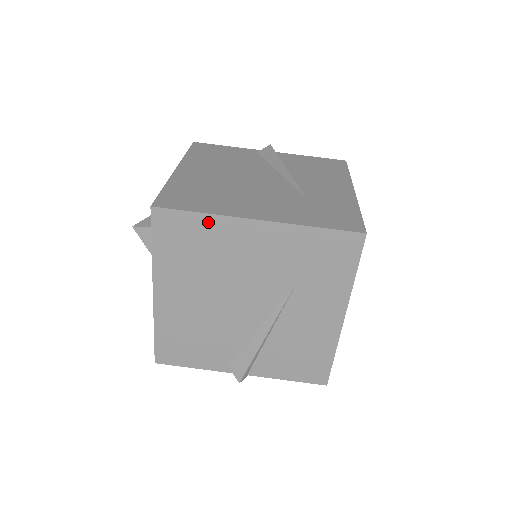
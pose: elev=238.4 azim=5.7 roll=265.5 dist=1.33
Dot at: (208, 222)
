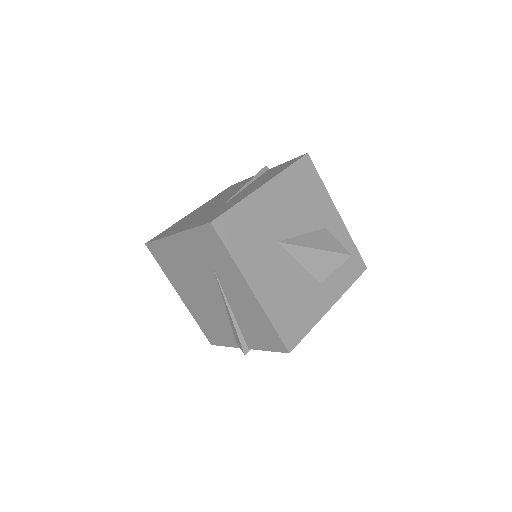
Dot at: (163, 244)
